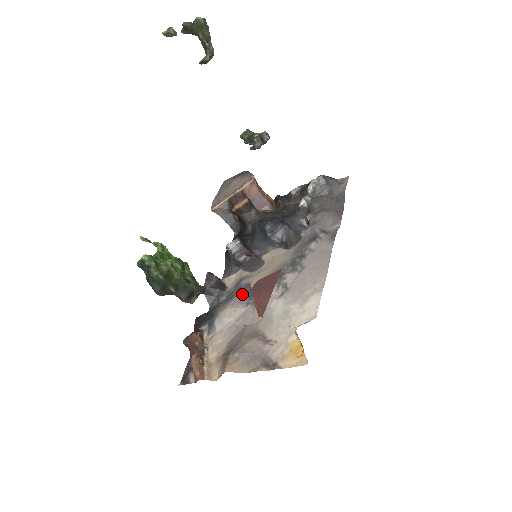
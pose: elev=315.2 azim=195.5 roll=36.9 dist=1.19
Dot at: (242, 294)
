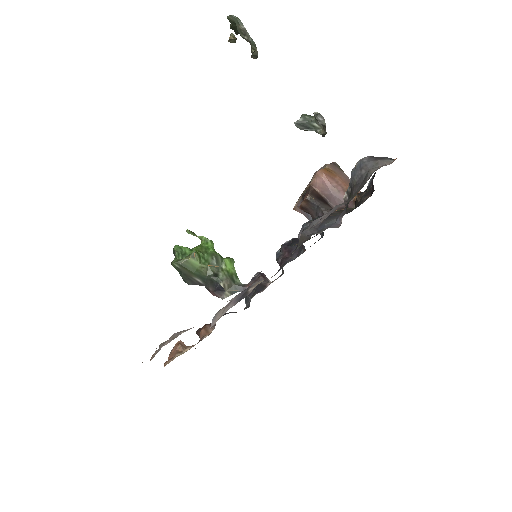
Dot at: (239, 295)
